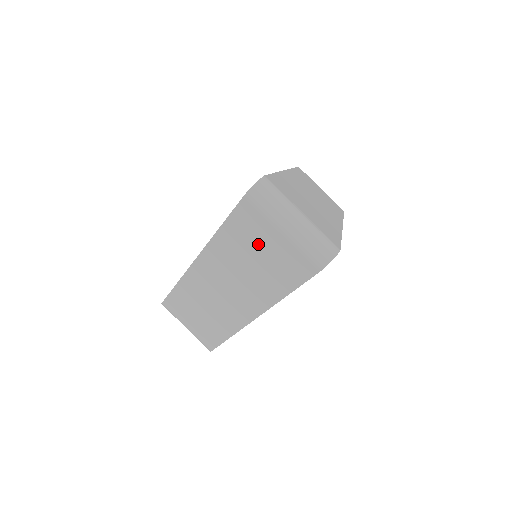
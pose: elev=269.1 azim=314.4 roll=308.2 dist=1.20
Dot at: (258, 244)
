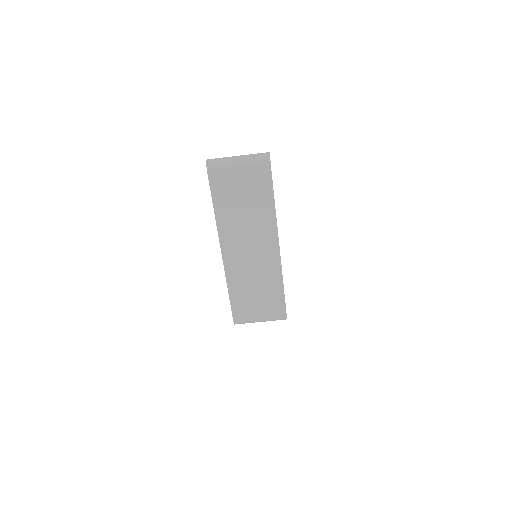
Dot at: (236, 191)
